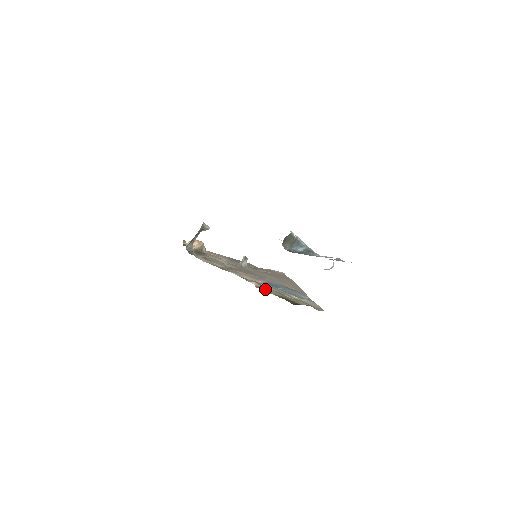
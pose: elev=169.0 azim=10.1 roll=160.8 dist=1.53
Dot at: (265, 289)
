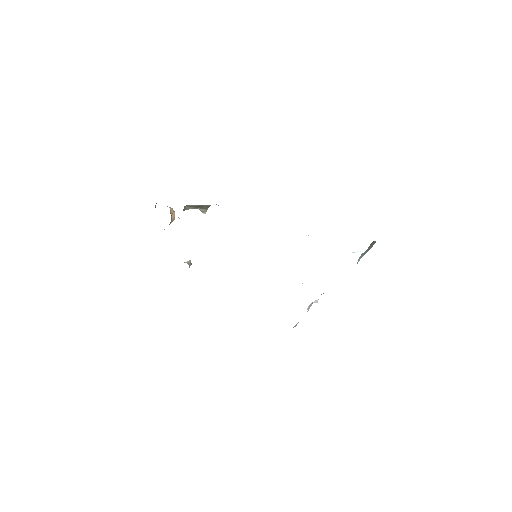
Dot at: occluded
